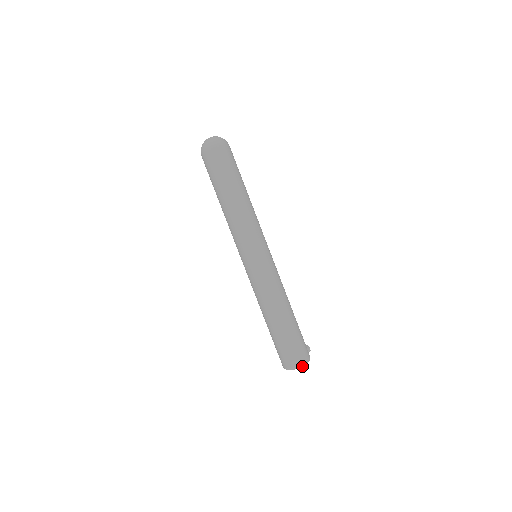
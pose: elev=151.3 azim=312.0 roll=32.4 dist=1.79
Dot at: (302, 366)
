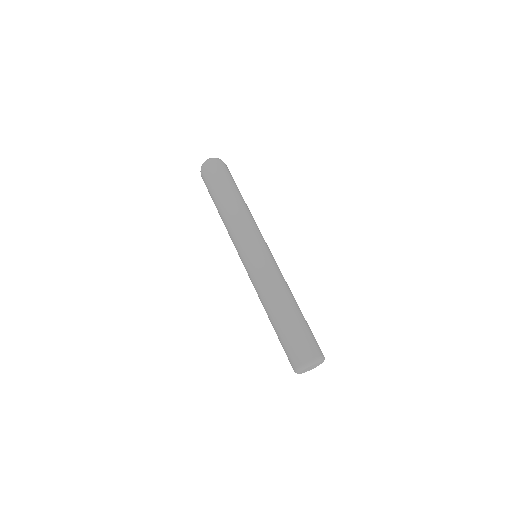
Dot at: (318, 361)
